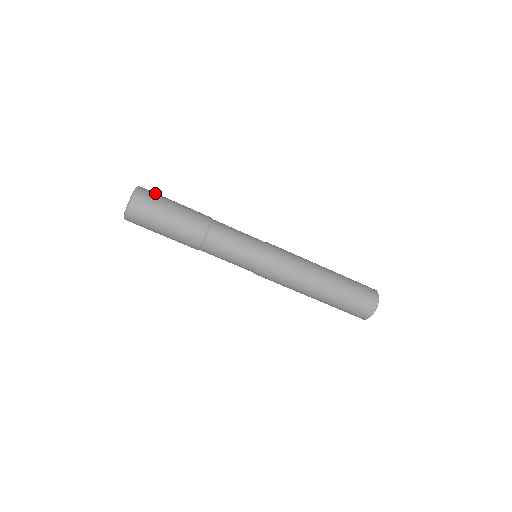
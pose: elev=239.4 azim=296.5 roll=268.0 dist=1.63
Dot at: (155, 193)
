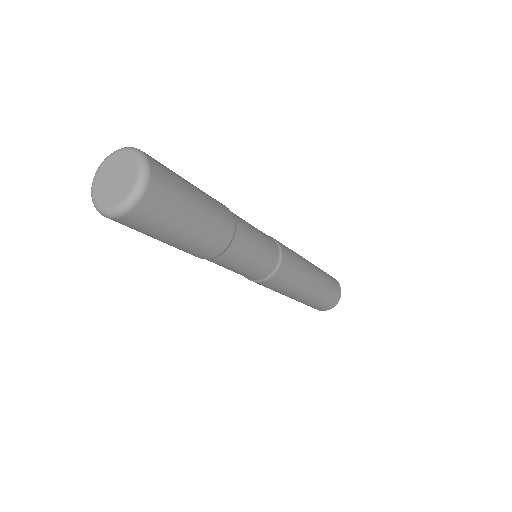
Dot at: (167, 202)
